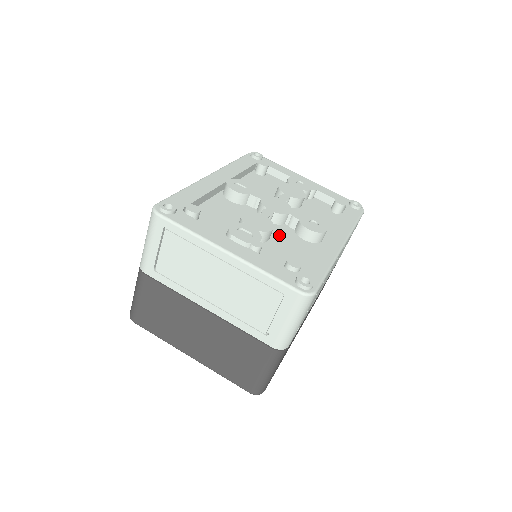
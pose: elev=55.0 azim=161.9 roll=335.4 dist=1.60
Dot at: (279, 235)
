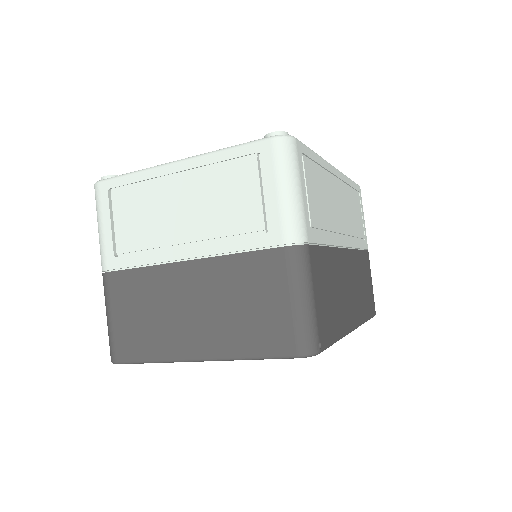
Dot at: occluded
